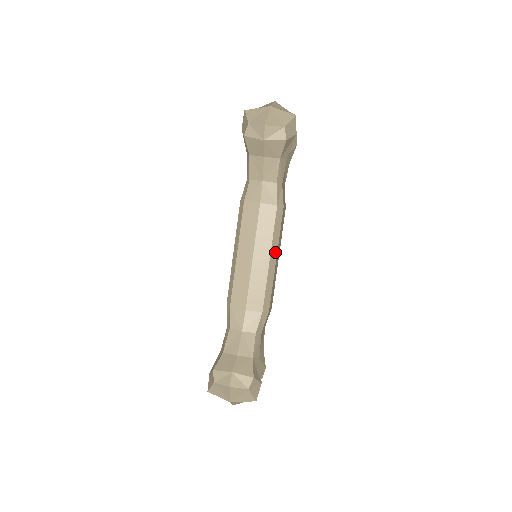
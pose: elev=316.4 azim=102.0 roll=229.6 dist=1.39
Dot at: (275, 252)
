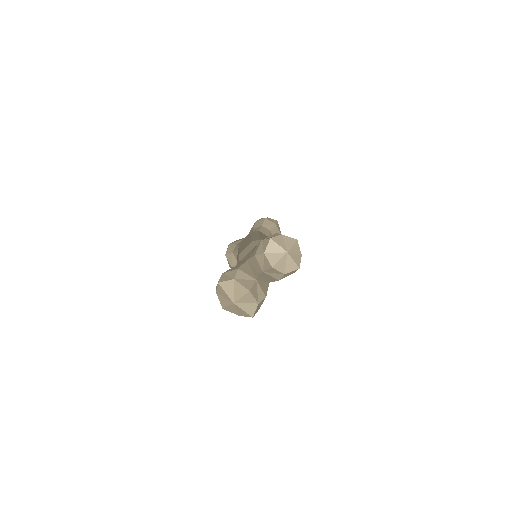
Dot at: occluded
